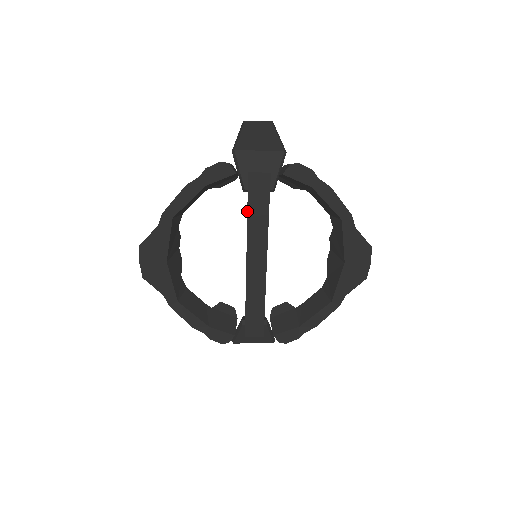
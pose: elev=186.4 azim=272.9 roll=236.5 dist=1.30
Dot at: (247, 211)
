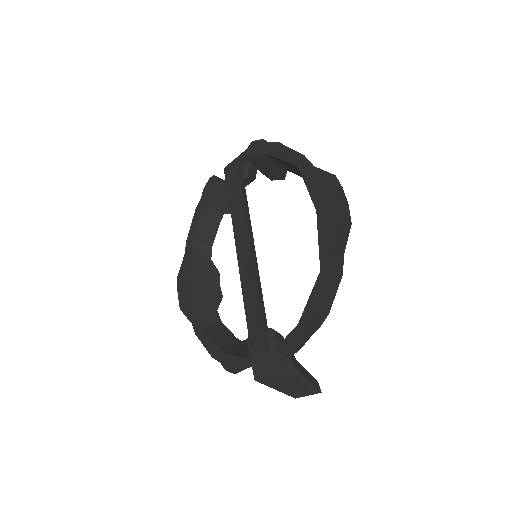
Dot at: (230, 206)
